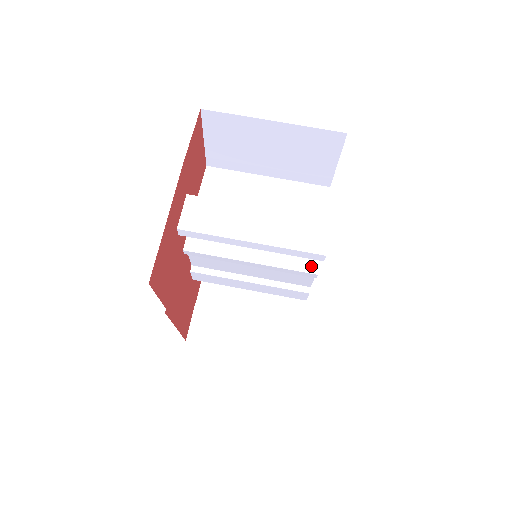
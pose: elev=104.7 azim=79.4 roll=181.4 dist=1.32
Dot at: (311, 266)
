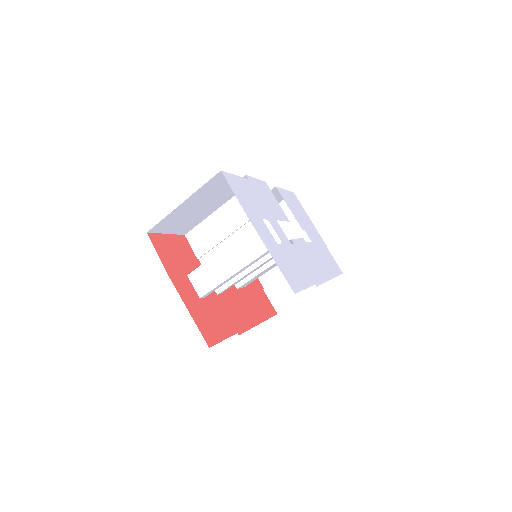
Dot at: occluded
